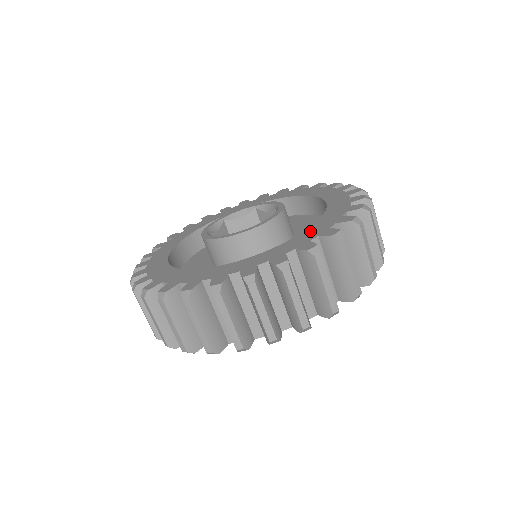
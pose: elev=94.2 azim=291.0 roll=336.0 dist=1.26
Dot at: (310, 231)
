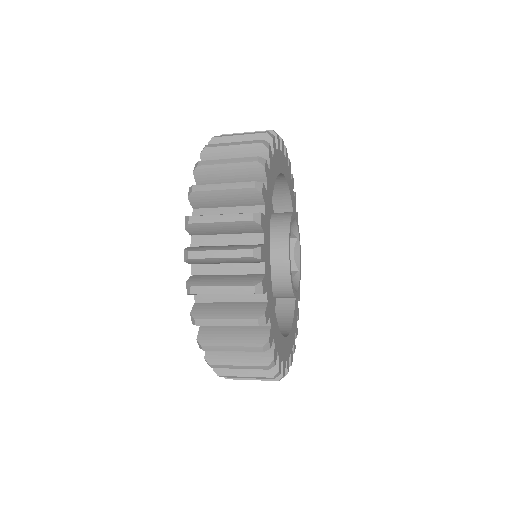
Dot at: occluded
